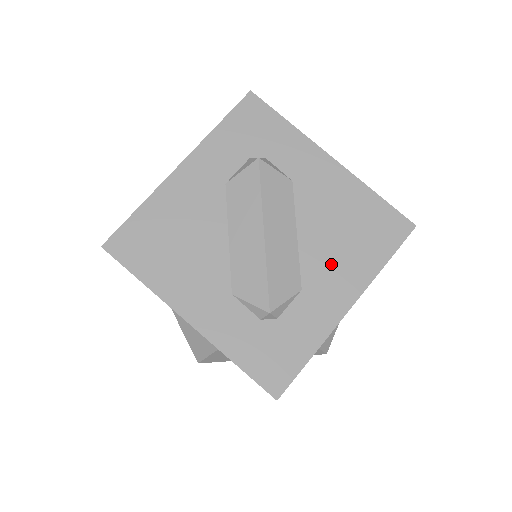
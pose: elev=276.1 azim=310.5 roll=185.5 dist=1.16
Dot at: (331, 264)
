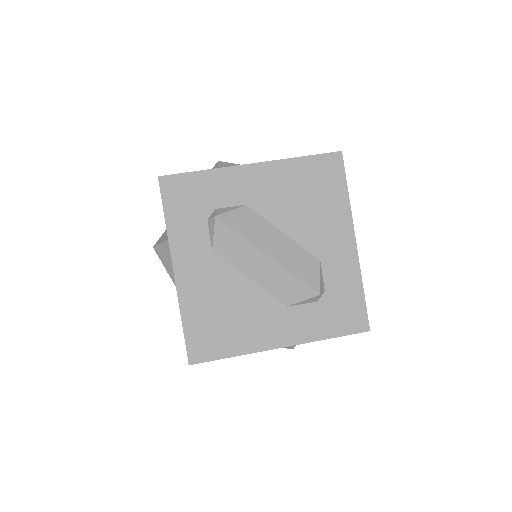
Dot at: (320, 228)
